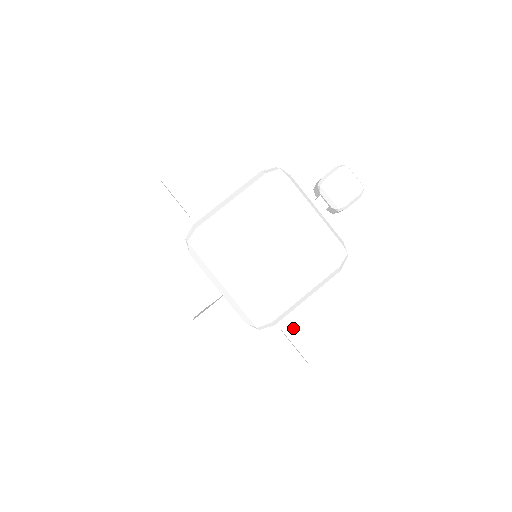
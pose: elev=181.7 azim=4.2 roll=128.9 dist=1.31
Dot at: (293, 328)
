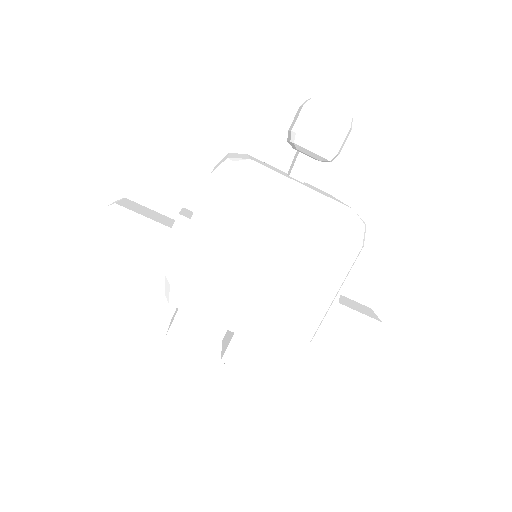
Dot at: (334, 320)
